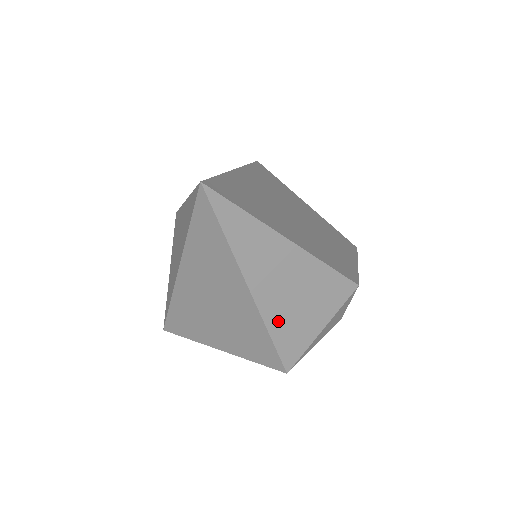
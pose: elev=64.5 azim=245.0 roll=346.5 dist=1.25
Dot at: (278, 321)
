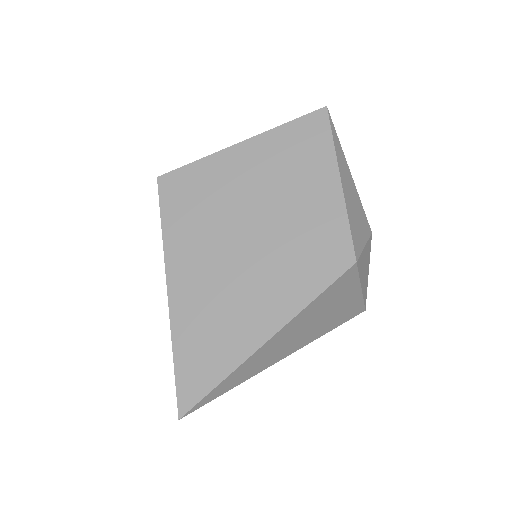
Dot at: (322, 330)
